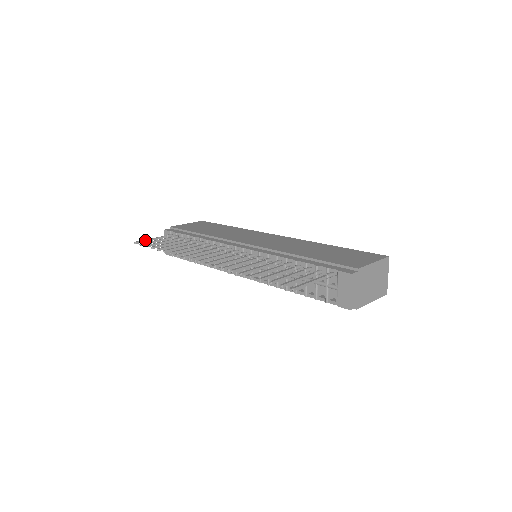
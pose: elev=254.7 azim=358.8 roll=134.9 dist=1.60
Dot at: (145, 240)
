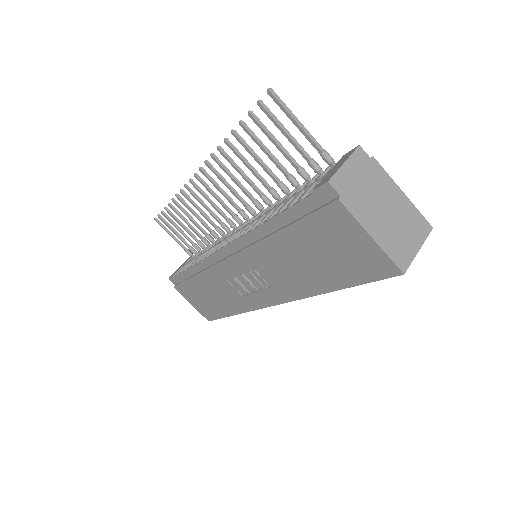
Dot at: occluded
